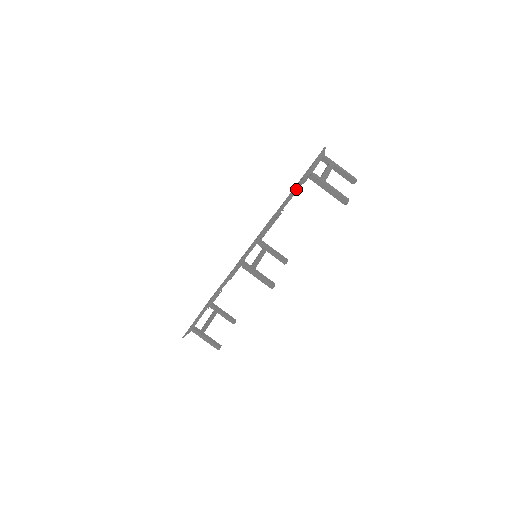
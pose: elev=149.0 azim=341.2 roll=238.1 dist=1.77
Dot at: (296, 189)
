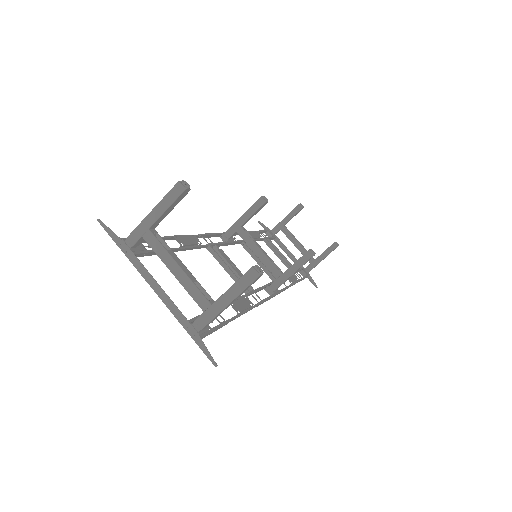
Dot at: (214, 331)
